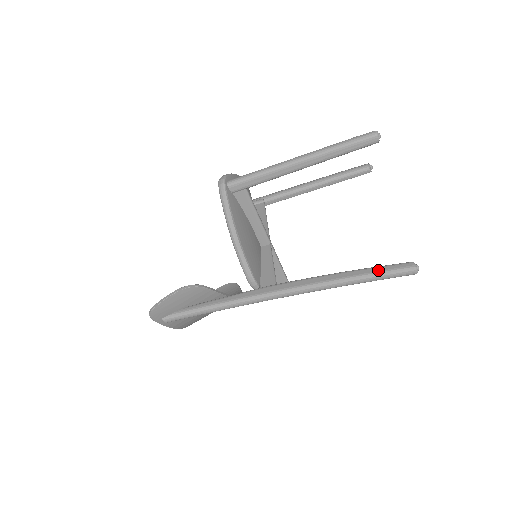
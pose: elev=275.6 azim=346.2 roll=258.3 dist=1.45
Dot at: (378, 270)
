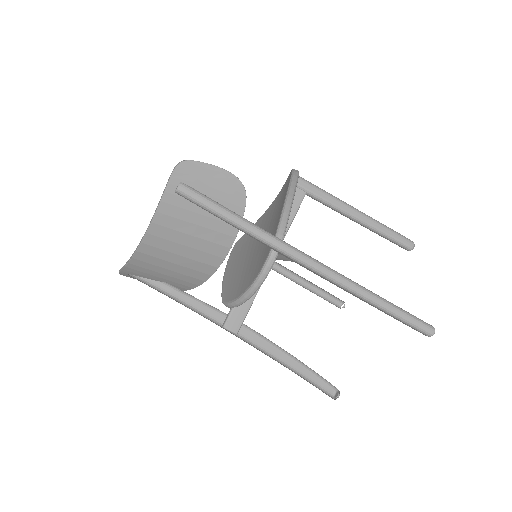
Dot at: occluded
